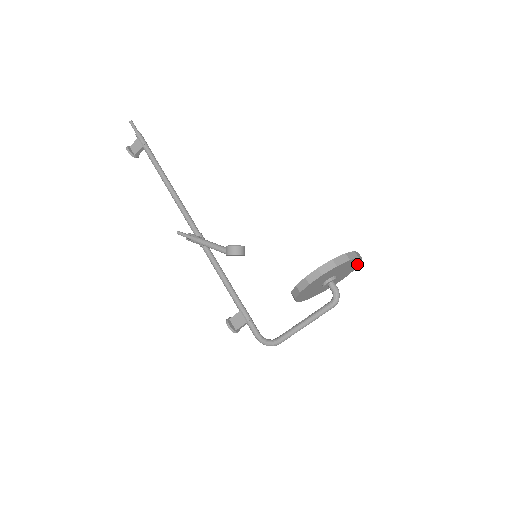
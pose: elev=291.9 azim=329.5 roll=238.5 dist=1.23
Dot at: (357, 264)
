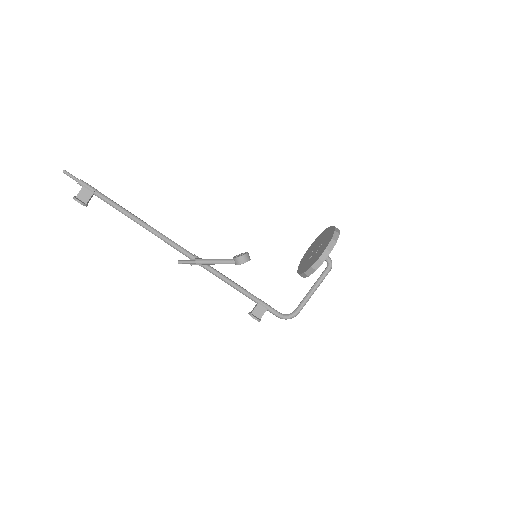
Dot at: occluded
